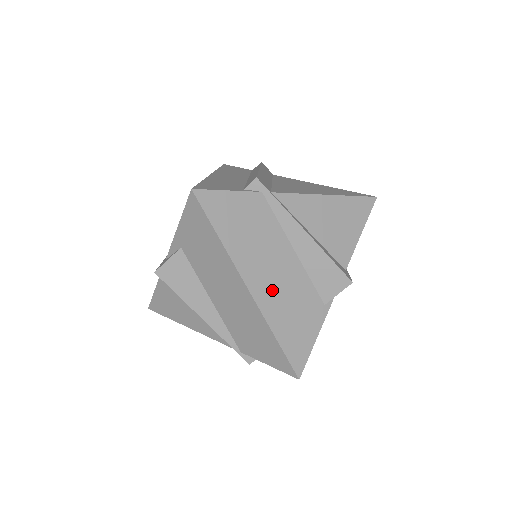
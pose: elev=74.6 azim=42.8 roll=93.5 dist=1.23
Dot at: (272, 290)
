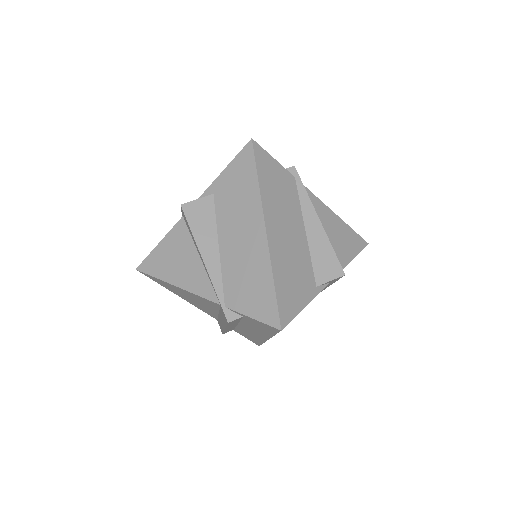
Dot at: (282, 243)
